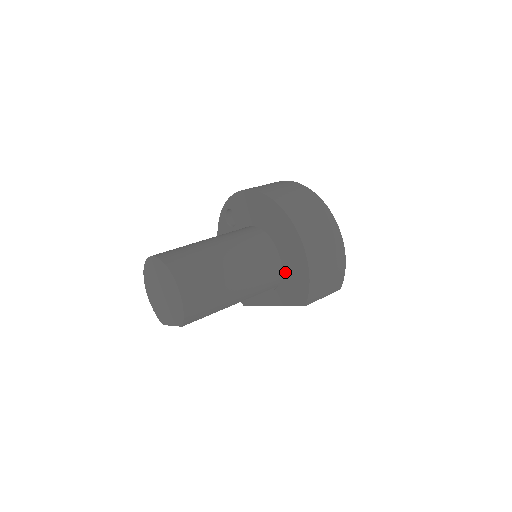
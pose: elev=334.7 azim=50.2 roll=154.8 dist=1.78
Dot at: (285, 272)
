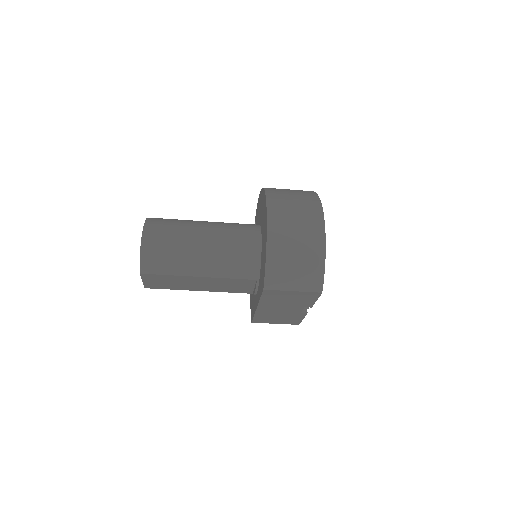
Dot at: (261, 259)
